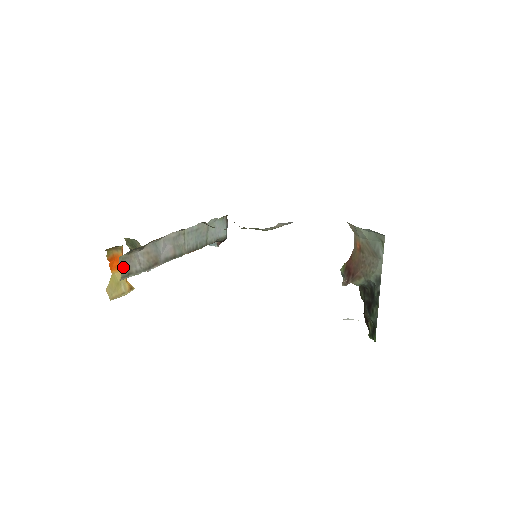
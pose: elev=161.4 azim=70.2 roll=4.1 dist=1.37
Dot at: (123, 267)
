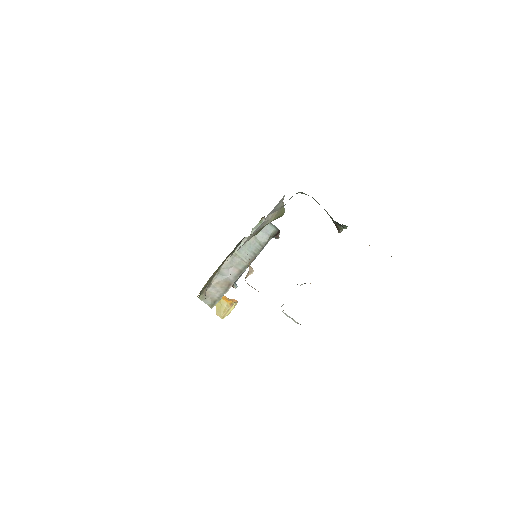
Dot at: (207, 301)
